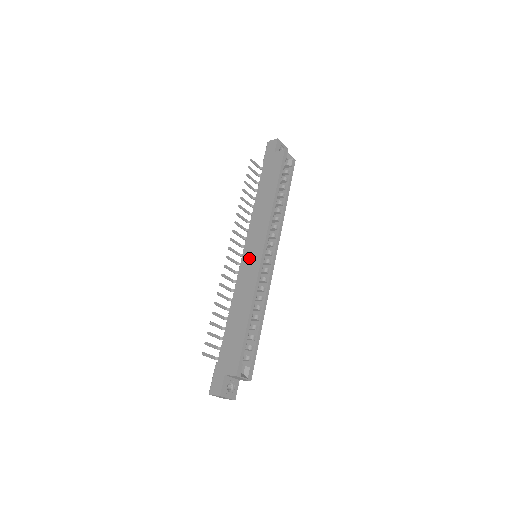
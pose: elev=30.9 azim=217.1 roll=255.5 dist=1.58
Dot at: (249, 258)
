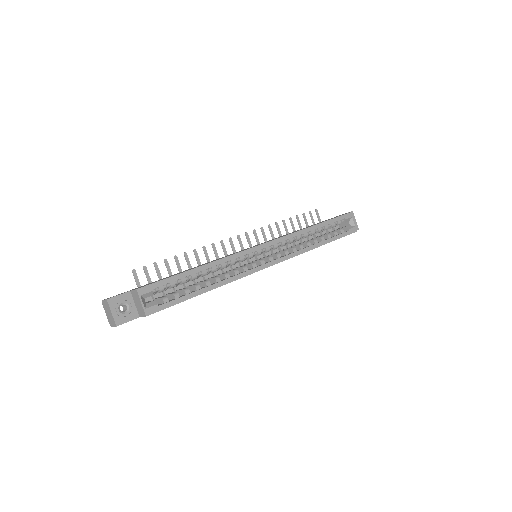
Dot at: (247, 248)
